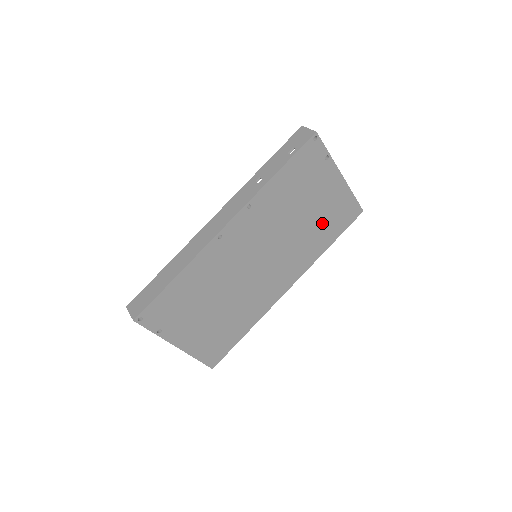
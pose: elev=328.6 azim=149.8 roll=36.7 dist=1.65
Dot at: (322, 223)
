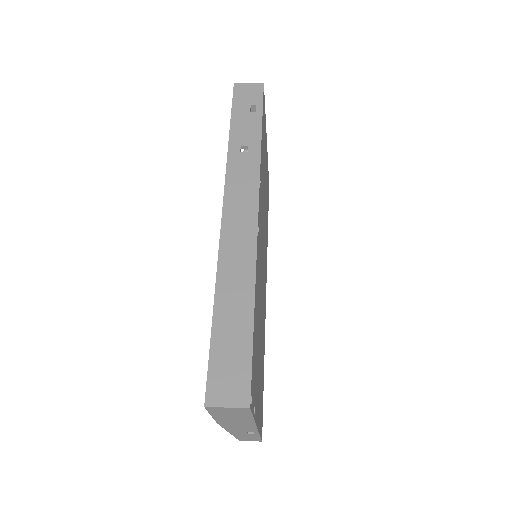
Dot at: occluded
